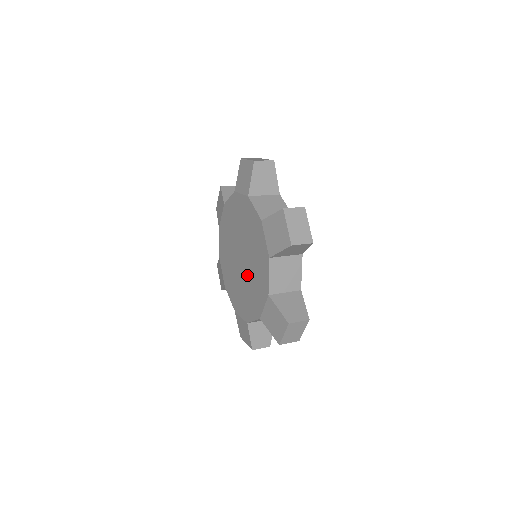
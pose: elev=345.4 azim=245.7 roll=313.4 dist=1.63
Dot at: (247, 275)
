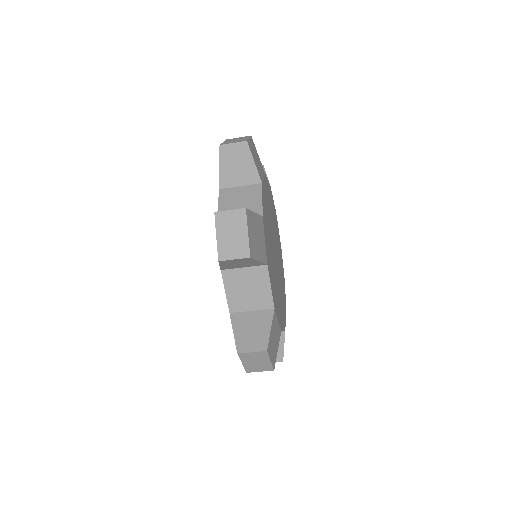
Dot at: occluded
